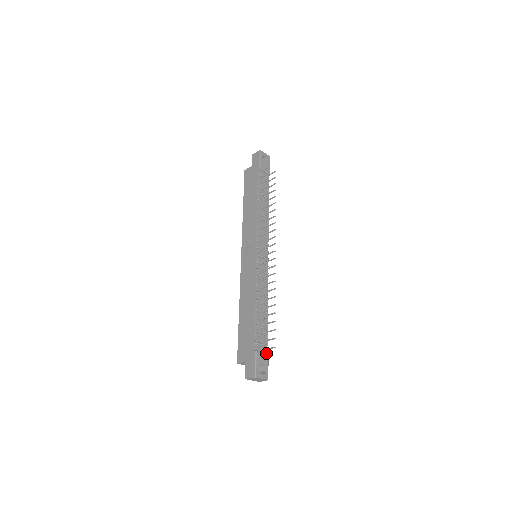
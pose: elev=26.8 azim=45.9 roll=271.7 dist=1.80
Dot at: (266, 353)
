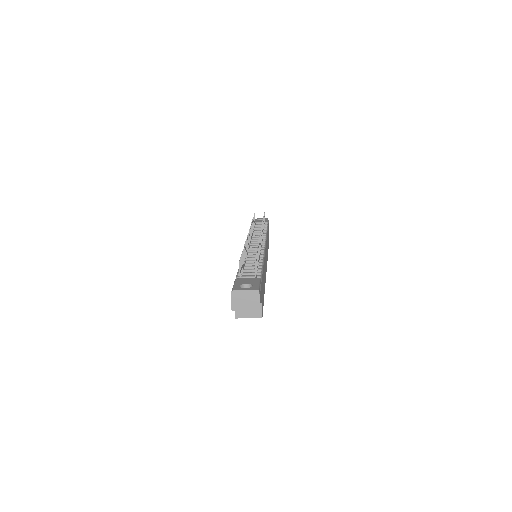
Dot at: (255, 278)
